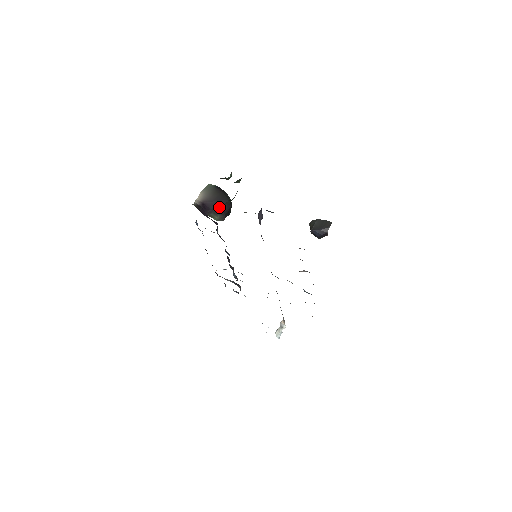
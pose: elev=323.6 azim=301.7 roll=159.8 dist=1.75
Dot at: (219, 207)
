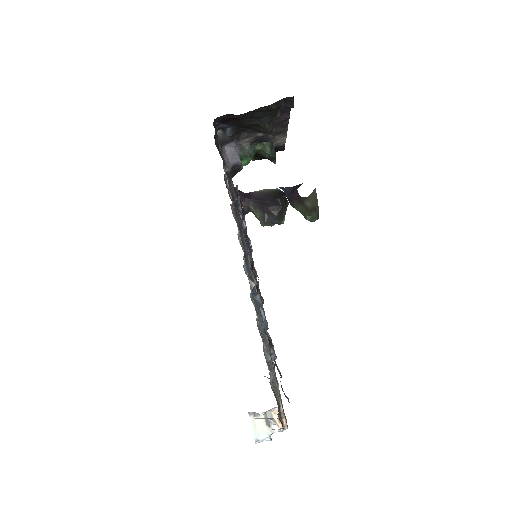
Dot at: (262, 201)
